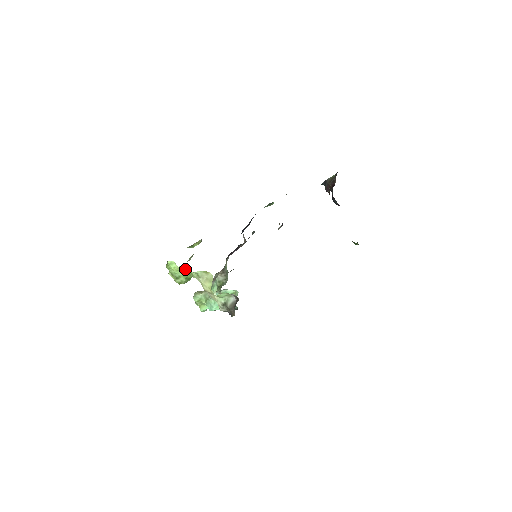
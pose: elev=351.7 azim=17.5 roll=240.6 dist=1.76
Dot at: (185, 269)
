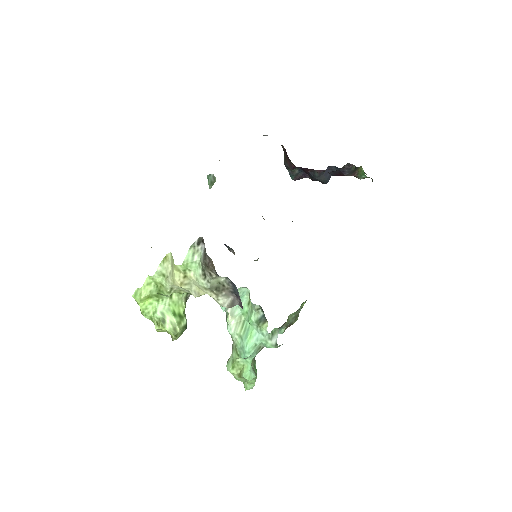
Dot at: (151, 286)
